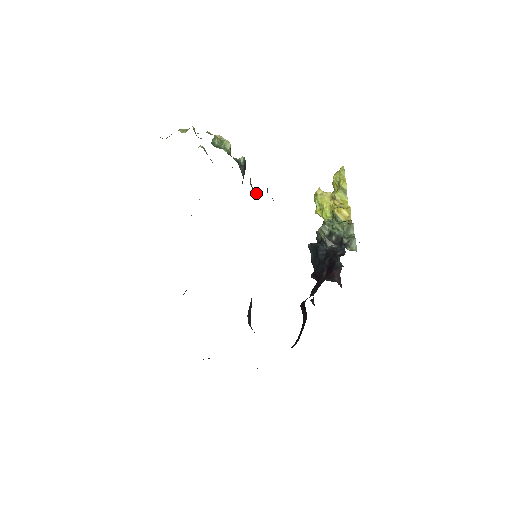
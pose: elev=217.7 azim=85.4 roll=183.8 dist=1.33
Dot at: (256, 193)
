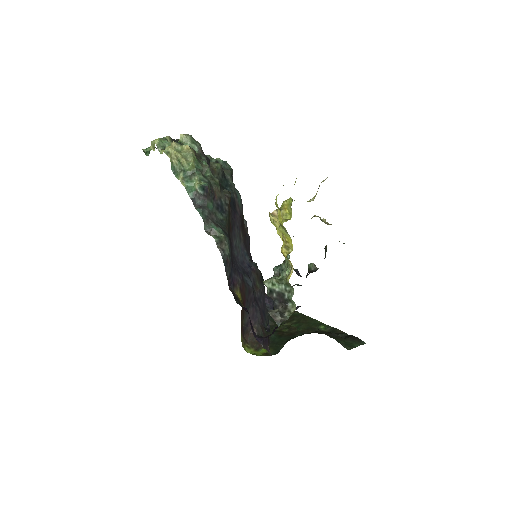
Dot at: (215, 234)
